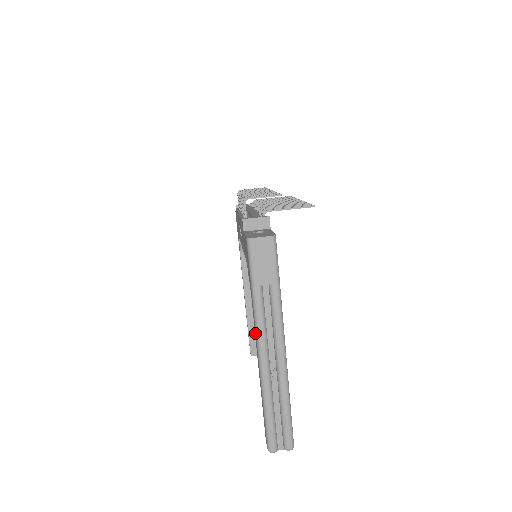
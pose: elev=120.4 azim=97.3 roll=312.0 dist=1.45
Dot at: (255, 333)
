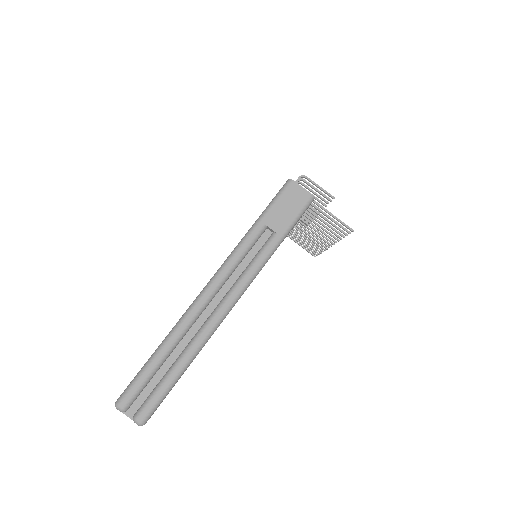
Dot at: (218, 269)
